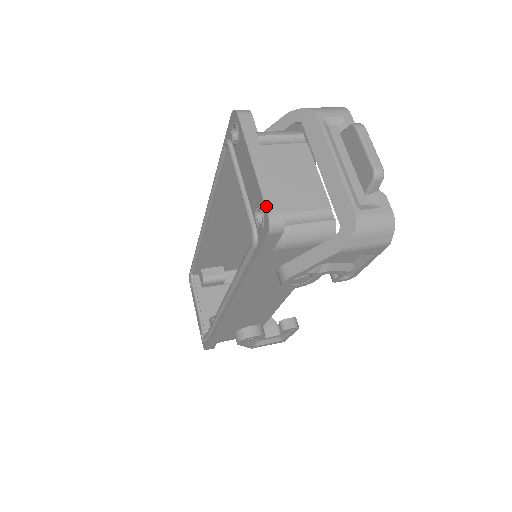
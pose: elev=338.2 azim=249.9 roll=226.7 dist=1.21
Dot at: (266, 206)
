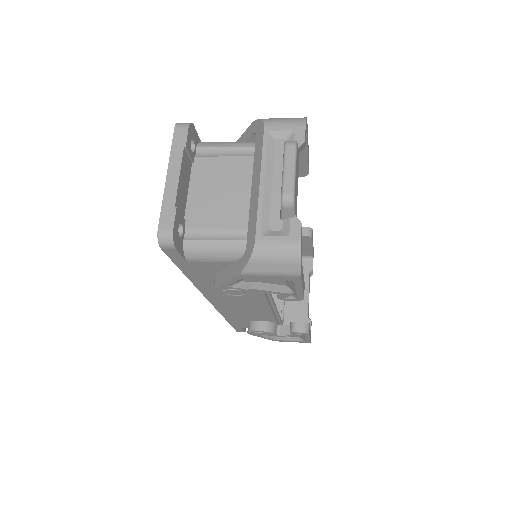
Dot at: (159, 222)
